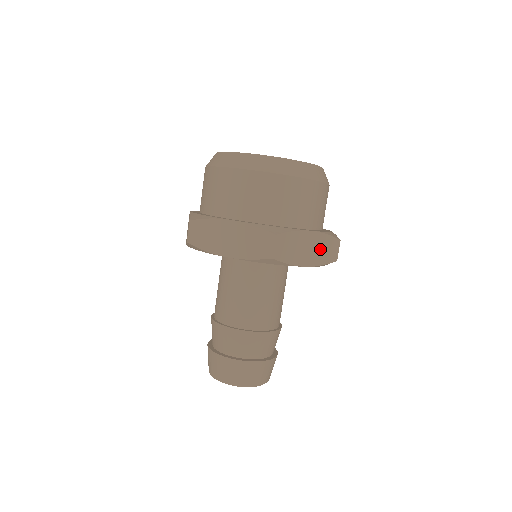
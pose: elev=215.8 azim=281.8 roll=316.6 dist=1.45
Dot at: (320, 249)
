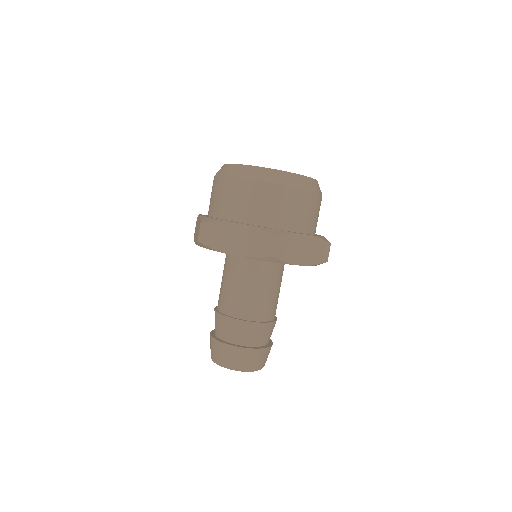
Dot at: occluded
